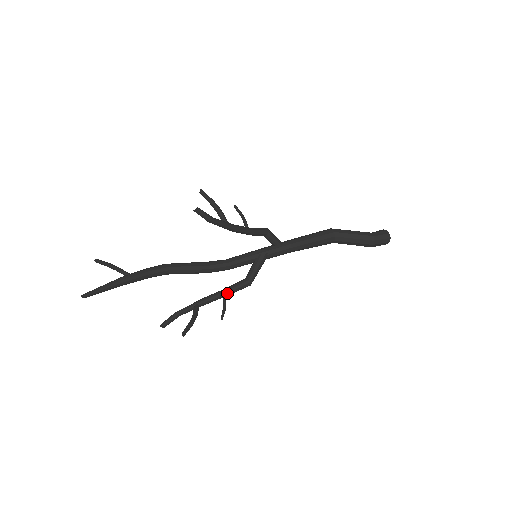
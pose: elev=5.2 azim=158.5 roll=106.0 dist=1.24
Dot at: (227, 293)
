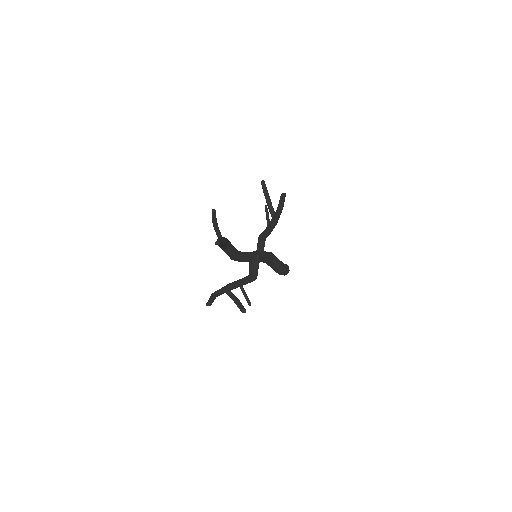
Dot at: (244, 283)
